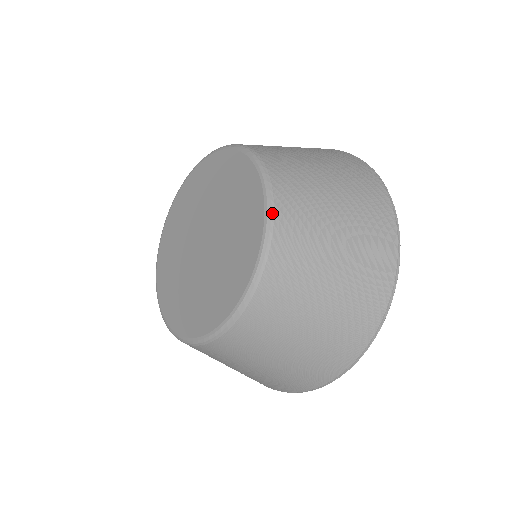
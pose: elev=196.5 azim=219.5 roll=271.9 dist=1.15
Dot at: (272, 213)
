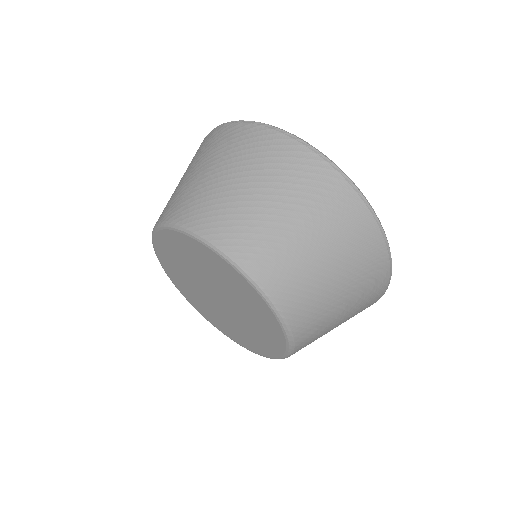
Dot at: (211, 242)
